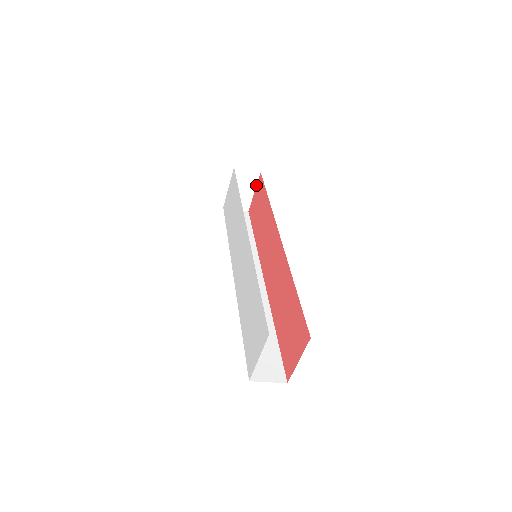
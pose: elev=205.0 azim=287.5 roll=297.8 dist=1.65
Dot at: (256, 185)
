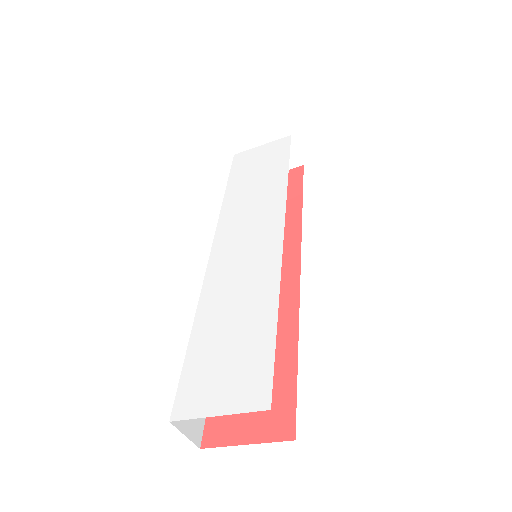
Dot at: occluded
